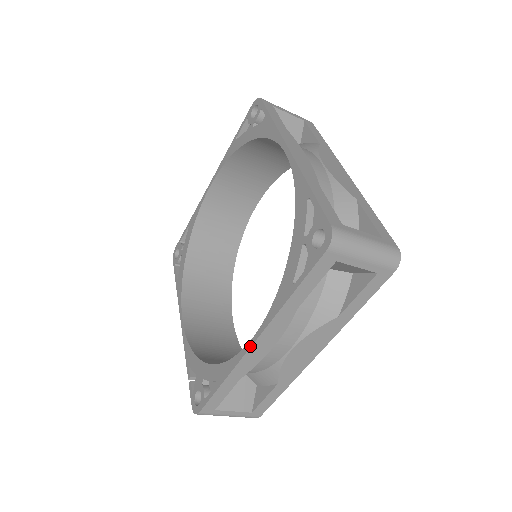
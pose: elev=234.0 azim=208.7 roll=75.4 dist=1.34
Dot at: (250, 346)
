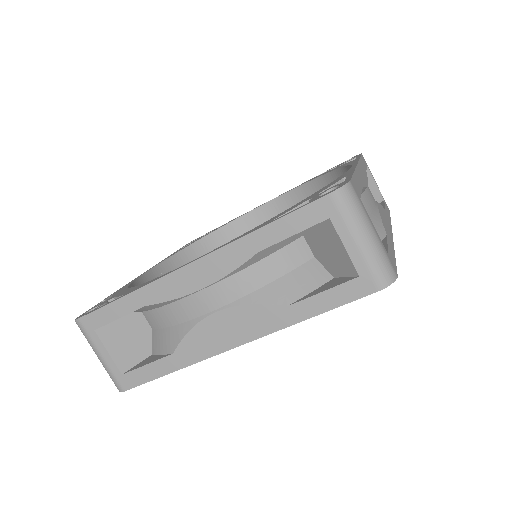
Dot at: (184, 265)
